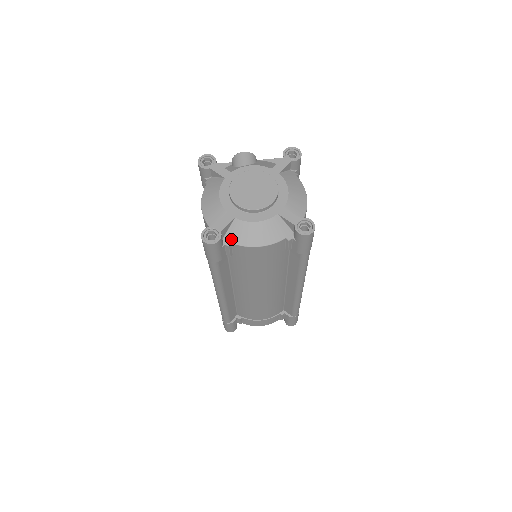
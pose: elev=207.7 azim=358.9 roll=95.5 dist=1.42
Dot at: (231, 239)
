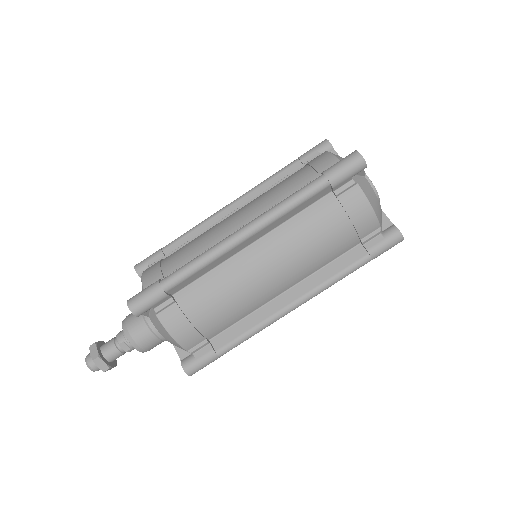
Dot at: (358, 181)
